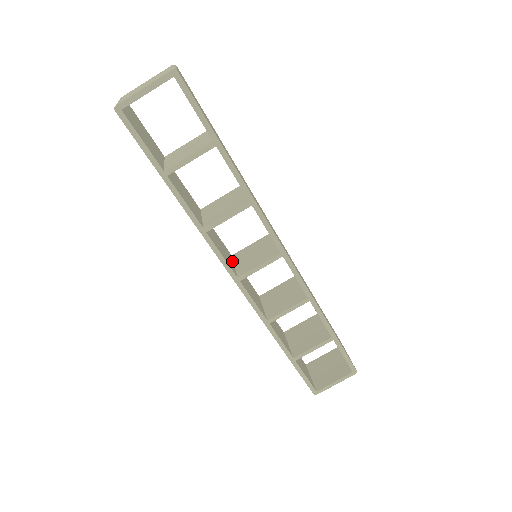
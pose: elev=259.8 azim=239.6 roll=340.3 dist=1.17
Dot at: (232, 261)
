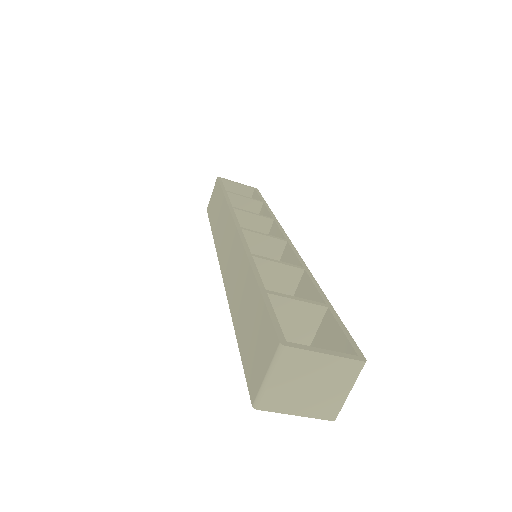
Dot at: occluded
